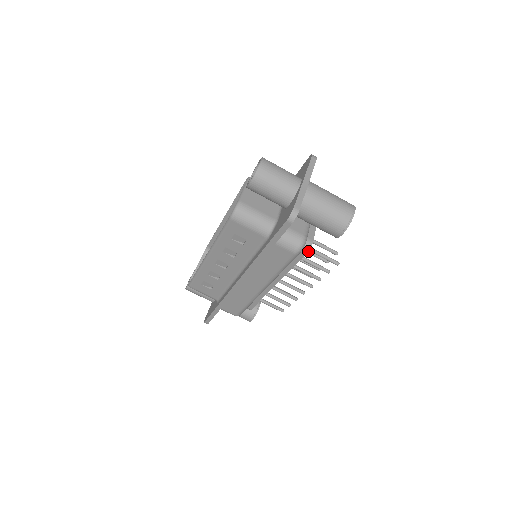
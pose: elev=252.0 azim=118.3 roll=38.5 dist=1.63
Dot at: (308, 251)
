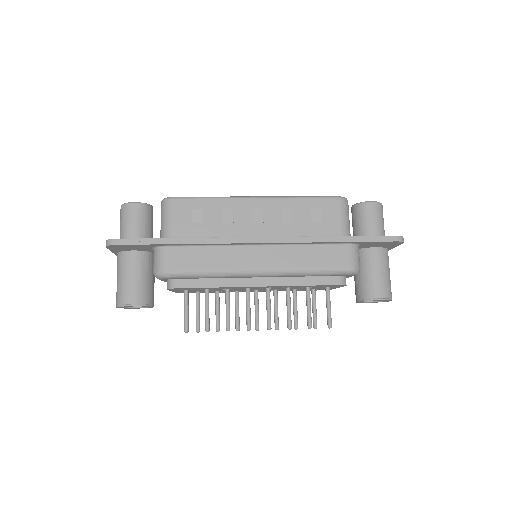
Dot at: occluded
